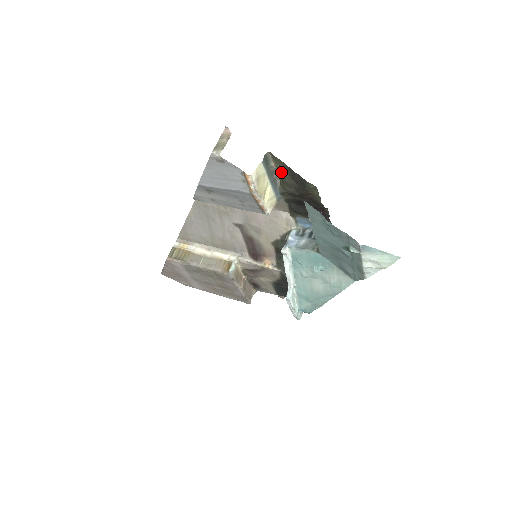
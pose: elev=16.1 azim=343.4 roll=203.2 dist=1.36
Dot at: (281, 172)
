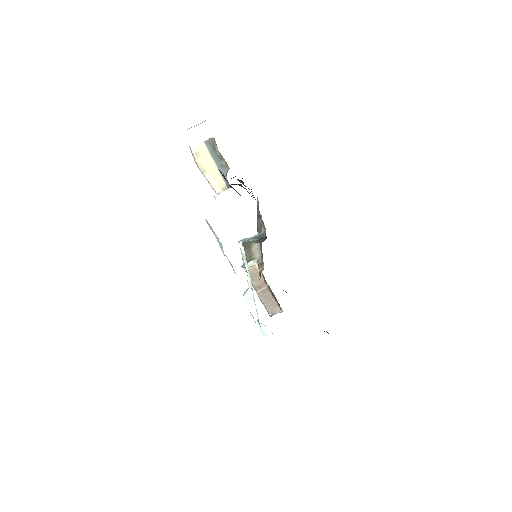
Dot at: (222, 158)
